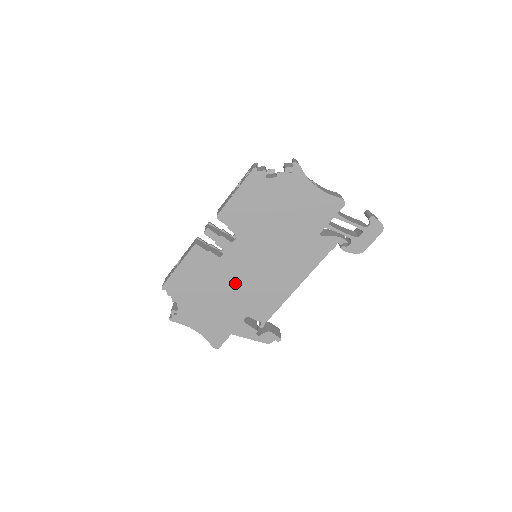
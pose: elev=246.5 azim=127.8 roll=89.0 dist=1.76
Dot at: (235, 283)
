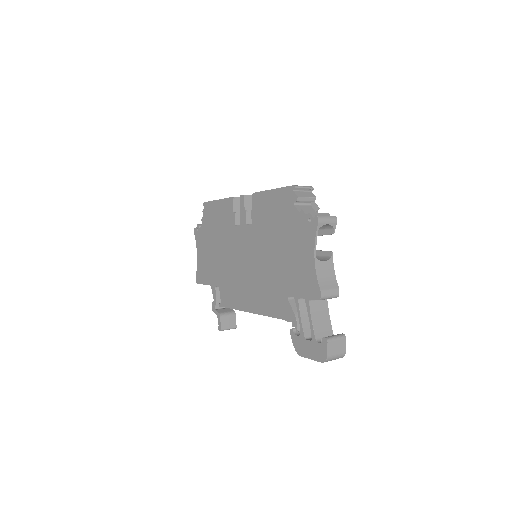
Dot at: (229, 255)
